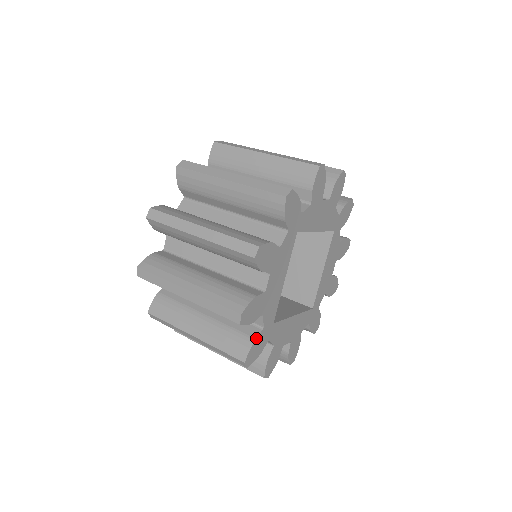
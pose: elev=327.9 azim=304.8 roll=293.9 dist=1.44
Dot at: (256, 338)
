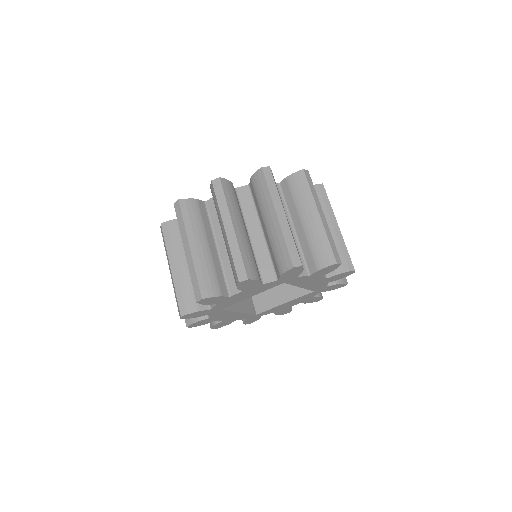
Dot at: (201, 311)
